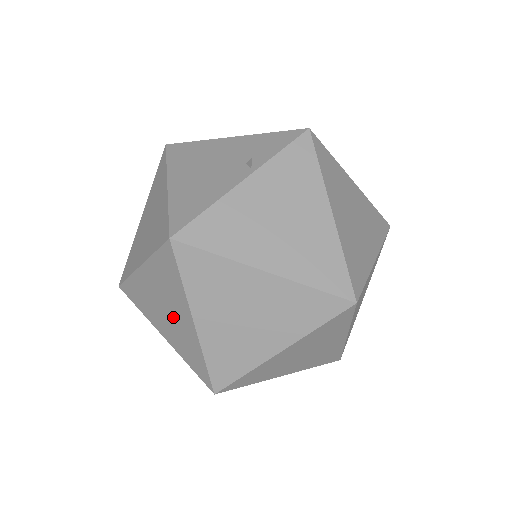
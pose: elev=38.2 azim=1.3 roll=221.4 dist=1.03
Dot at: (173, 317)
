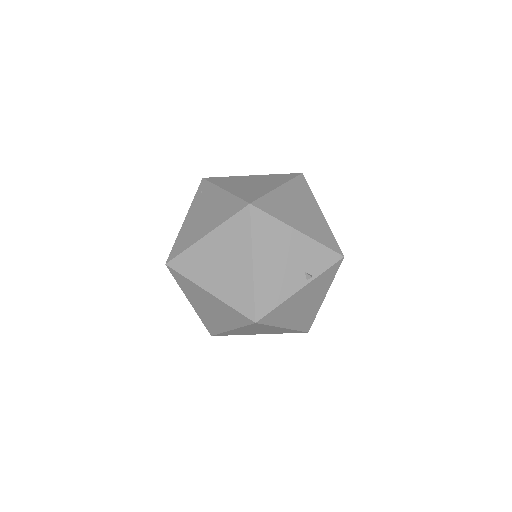
Dot at: (214, 315)
